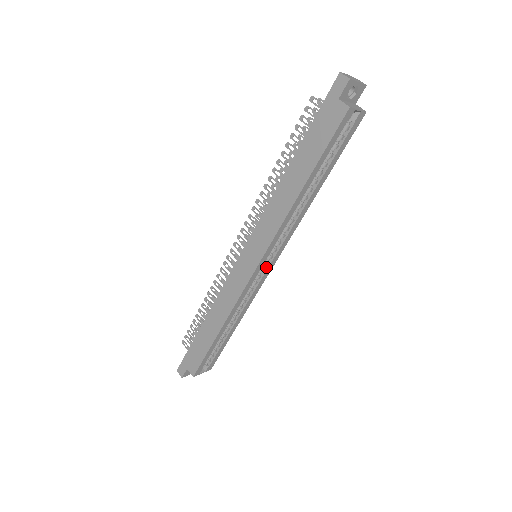
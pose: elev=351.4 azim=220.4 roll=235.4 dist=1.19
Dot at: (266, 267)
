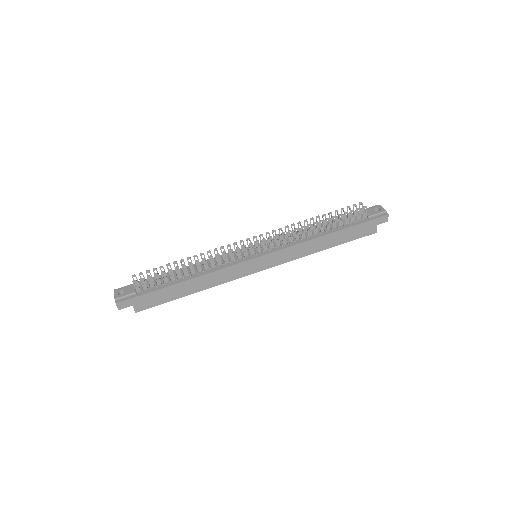
Dot at: occluded
